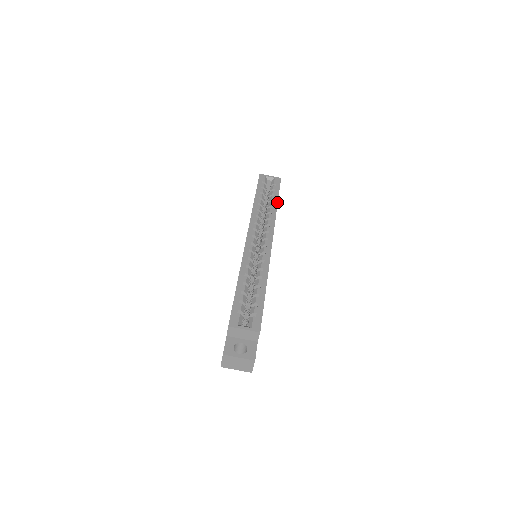
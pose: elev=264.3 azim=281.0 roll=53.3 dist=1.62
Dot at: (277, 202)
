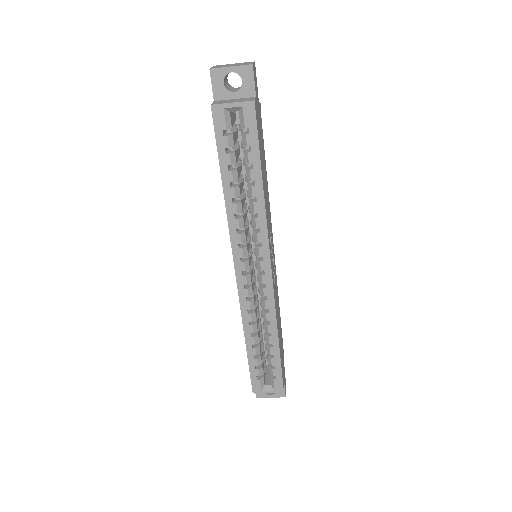
Dot at: (261, 184)
